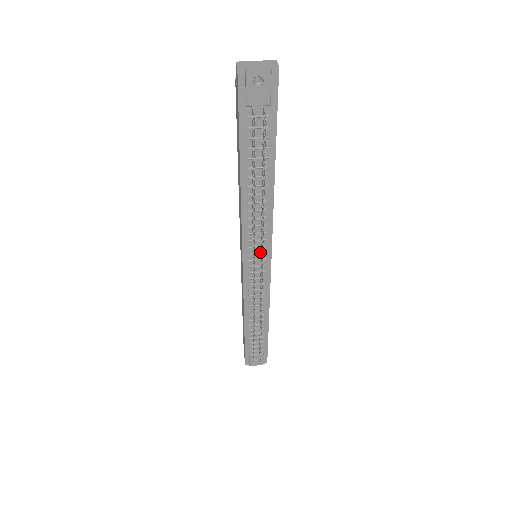
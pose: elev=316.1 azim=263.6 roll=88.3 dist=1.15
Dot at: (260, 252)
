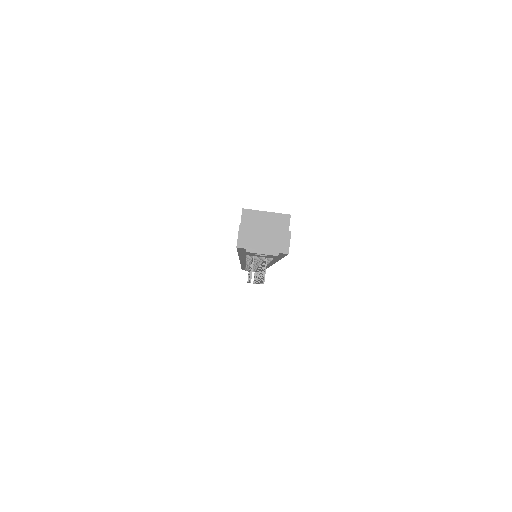
Dot at: occluded
